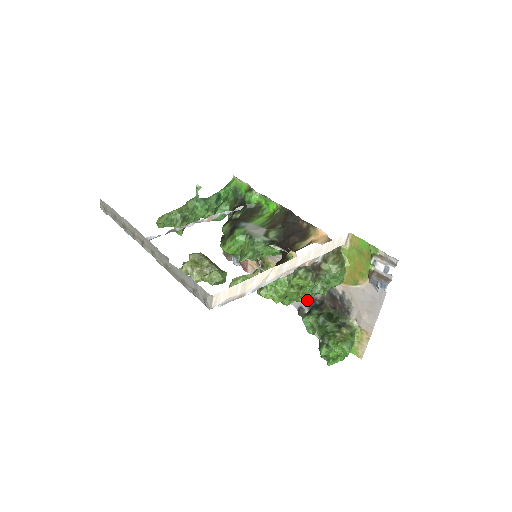
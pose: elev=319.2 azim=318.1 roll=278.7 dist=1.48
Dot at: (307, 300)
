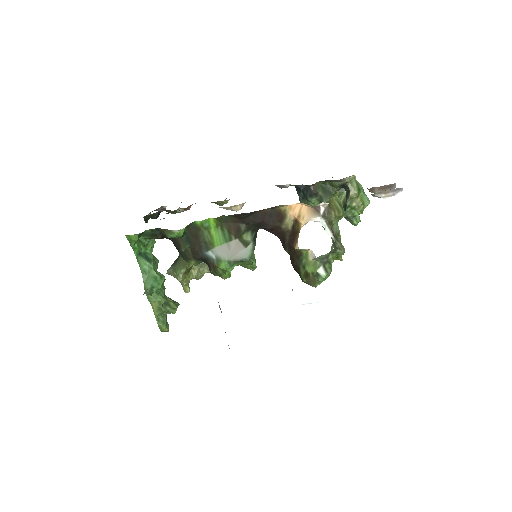
Dot at: occluded
